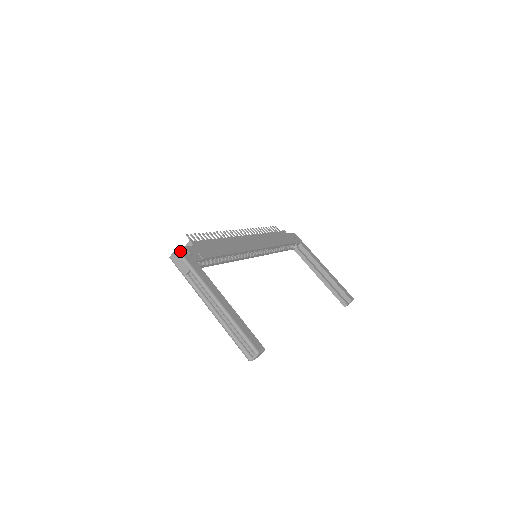
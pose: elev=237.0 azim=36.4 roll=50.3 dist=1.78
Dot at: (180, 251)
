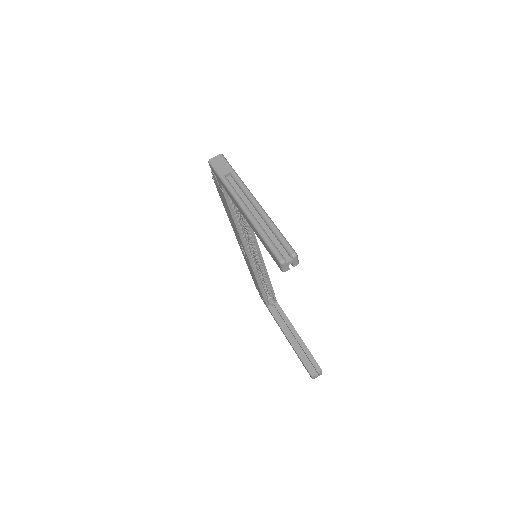
Dot at: occluded
